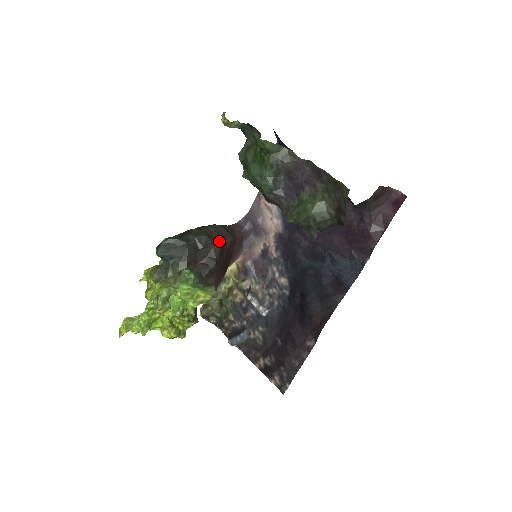
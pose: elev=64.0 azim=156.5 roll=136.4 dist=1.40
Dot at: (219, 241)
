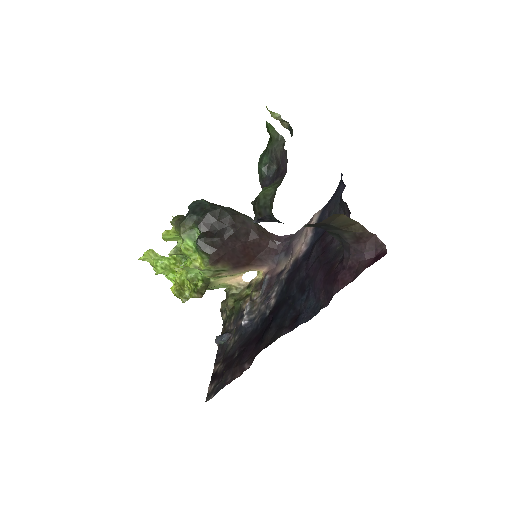
Dot at: (238, 226)
